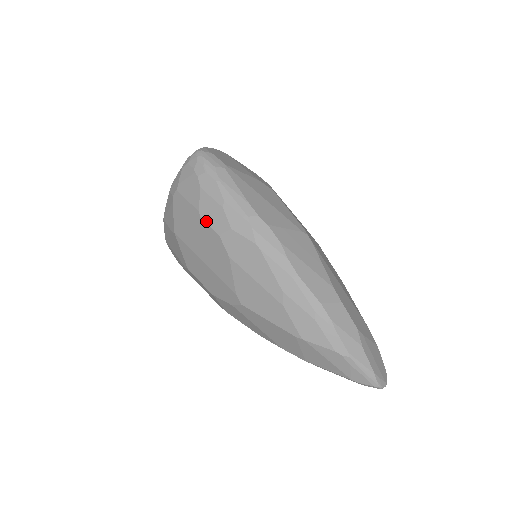
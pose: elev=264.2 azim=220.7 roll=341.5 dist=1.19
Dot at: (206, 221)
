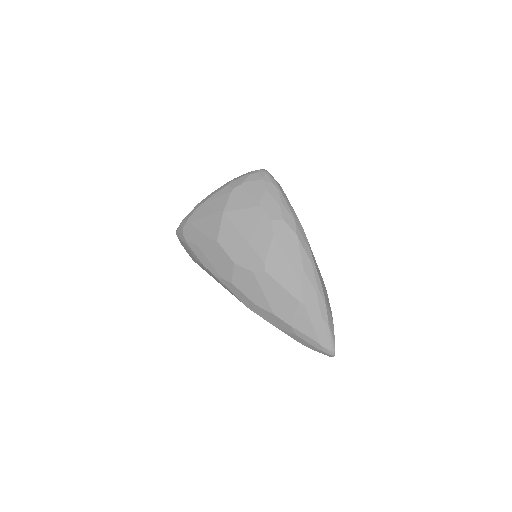
Dot at: (264, 209)
